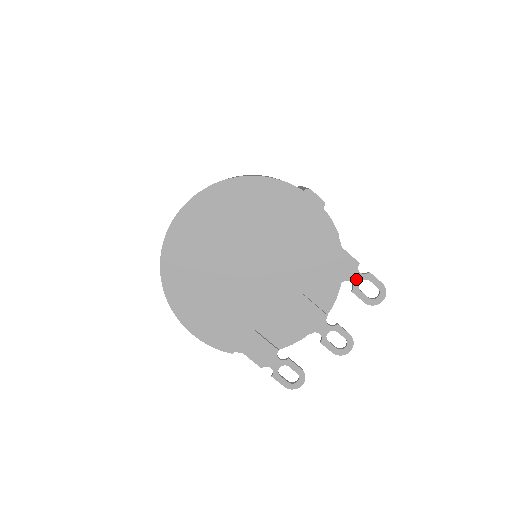
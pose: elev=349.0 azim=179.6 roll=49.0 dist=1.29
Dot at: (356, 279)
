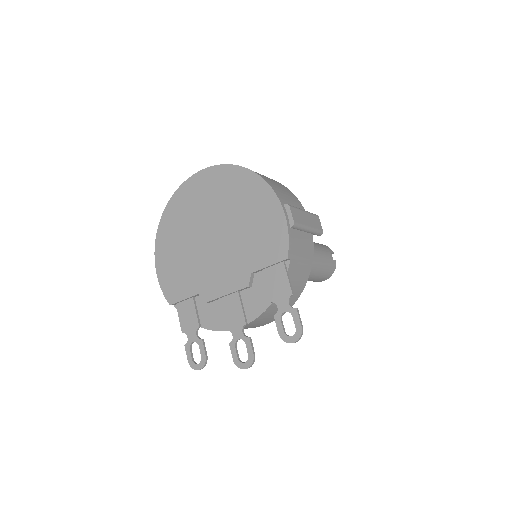
Dot at: (283, 307)
